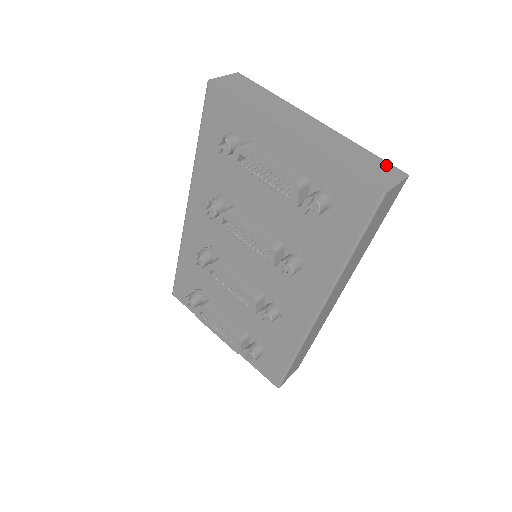
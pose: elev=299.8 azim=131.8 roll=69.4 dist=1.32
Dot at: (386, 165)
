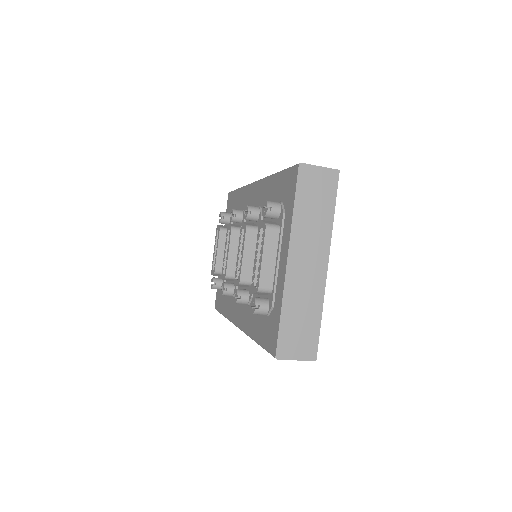
Dot at: (313, 341)
